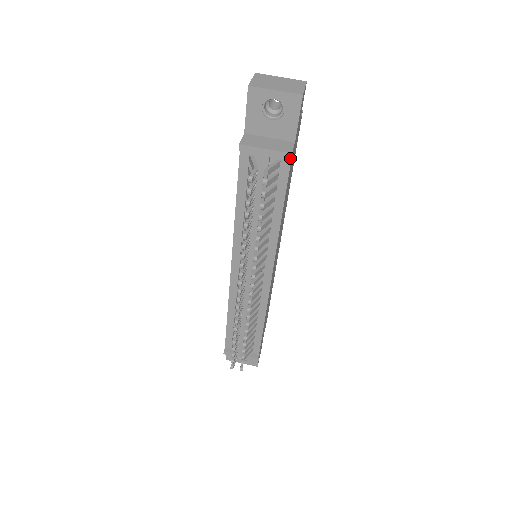
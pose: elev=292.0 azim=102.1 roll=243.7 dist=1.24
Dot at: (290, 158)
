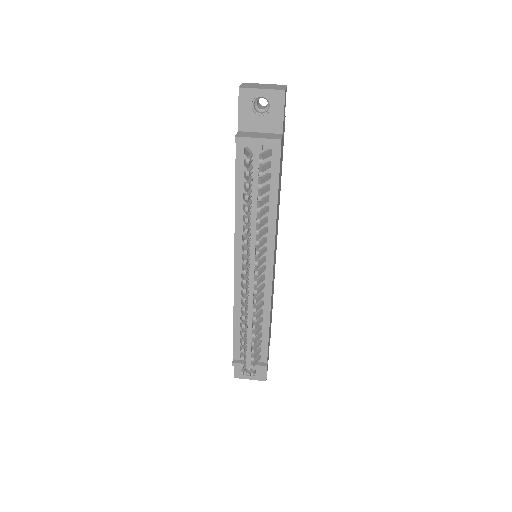
Dot at: (280, 144)
